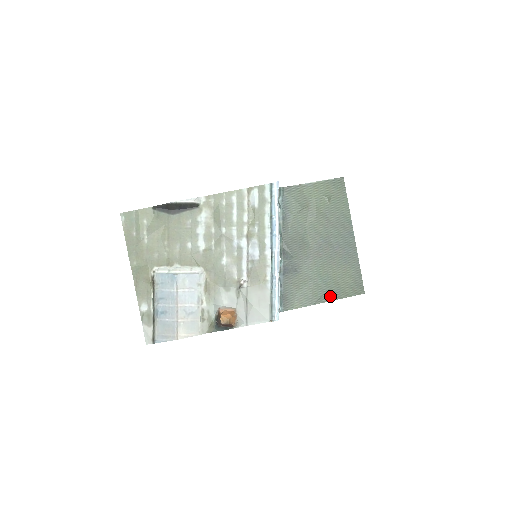
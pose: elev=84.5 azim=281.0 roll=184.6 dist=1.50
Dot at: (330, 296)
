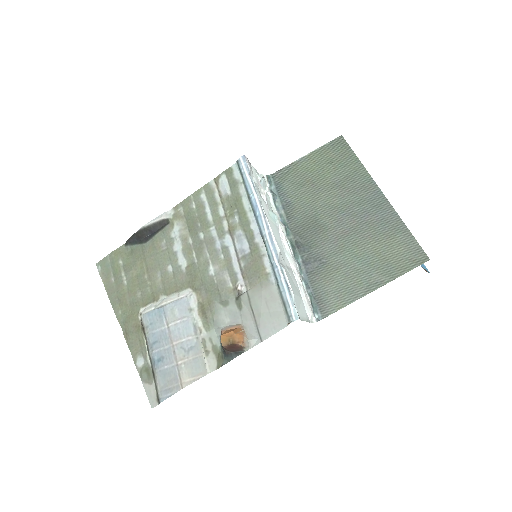
Dot at: (380, 279)
